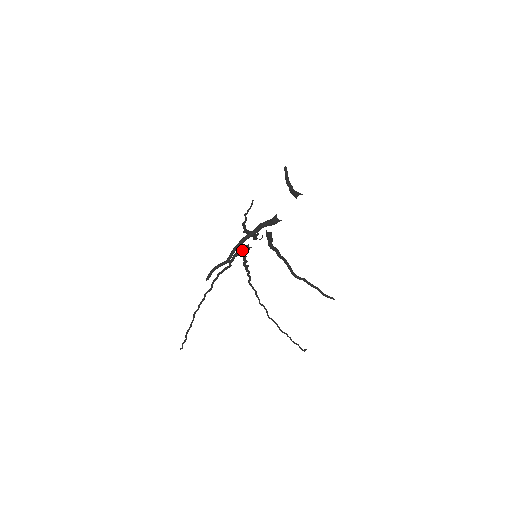
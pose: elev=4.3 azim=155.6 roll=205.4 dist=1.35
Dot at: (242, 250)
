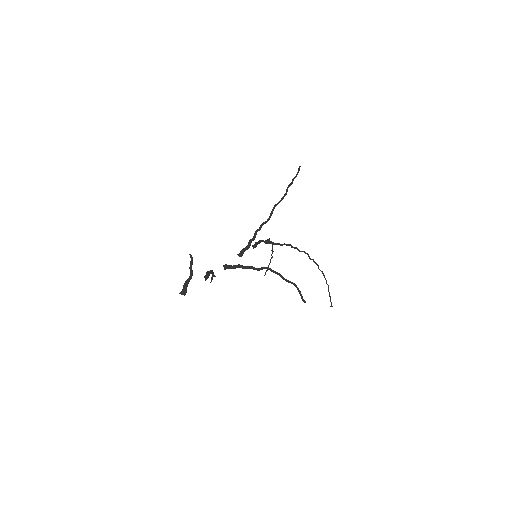
Dot at: (256, 244)
